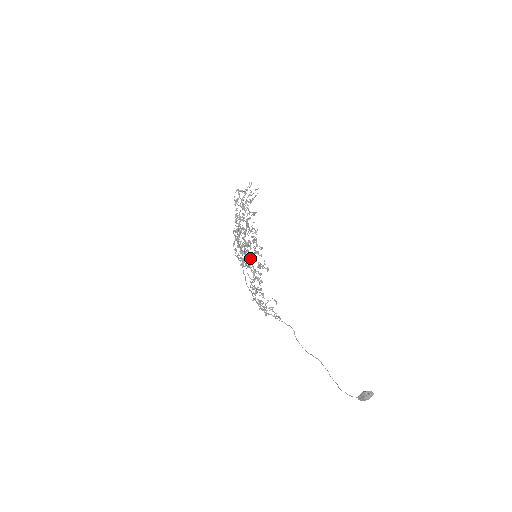
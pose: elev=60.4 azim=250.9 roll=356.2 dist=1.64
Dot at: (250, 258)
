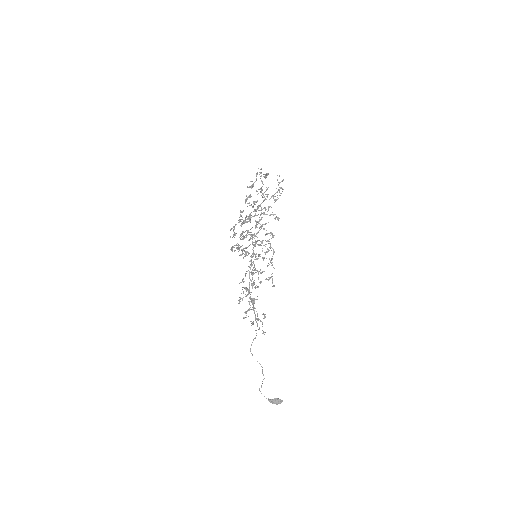
Dot at: occluded
